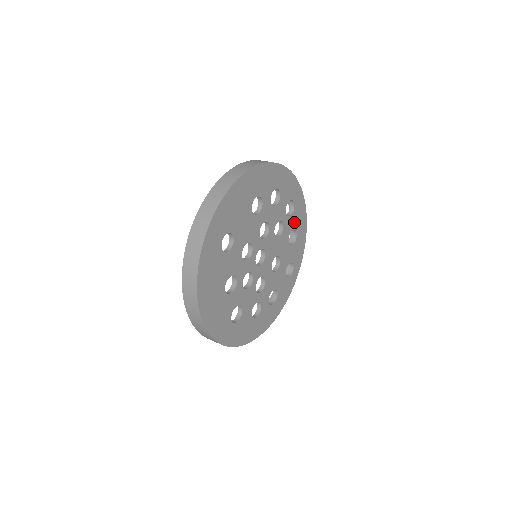
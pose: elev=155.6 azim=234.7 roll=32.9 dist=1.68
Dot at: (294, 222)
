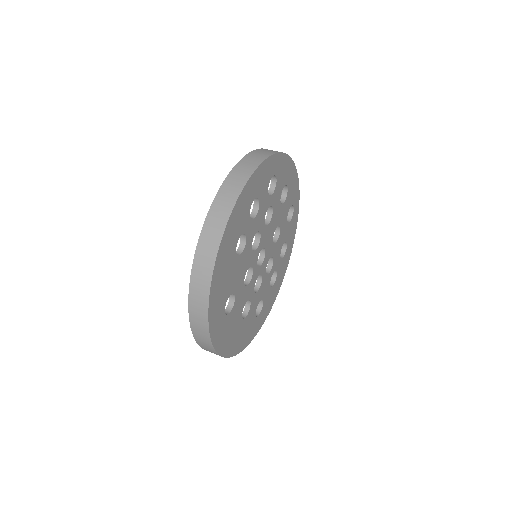
Dot at: (280, 184)
